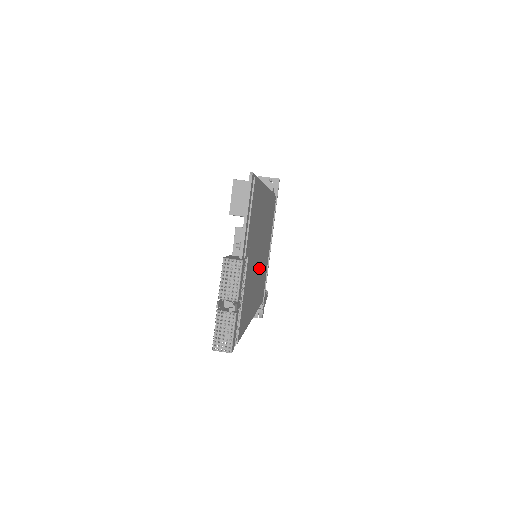
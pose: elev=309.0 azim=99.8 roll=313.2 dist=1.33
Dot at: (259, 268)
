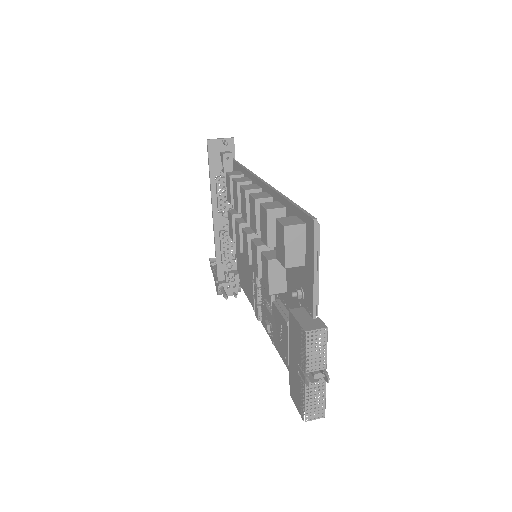
Dot at: occluded
